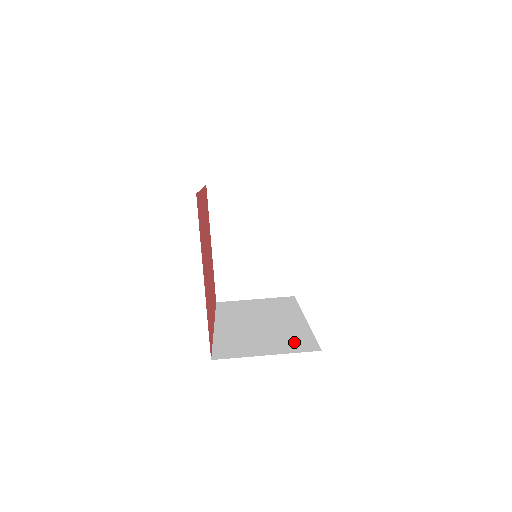
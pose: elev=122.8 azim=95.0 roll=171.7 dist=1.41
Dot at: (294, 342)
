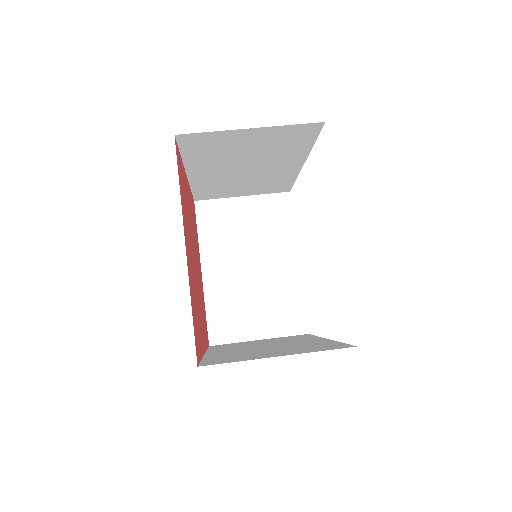
Dot at: (315, 347)
